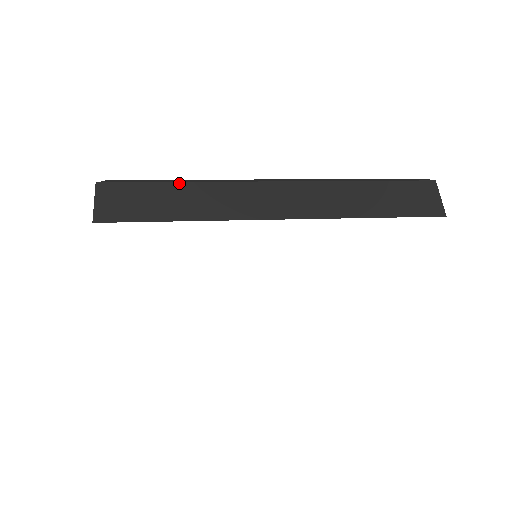
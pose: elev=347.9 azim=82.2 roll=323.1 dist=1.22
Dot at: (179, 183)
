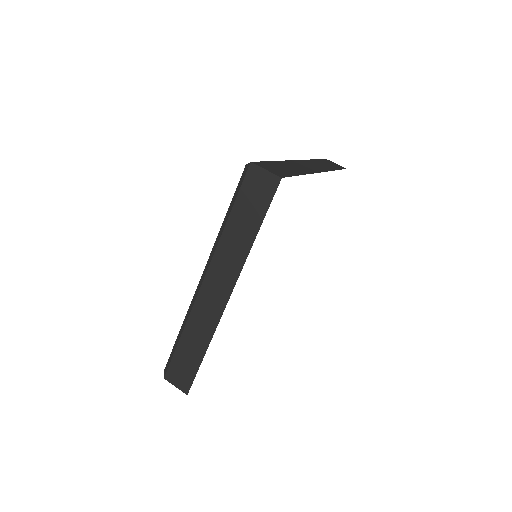
Dot at: (275, 161)
